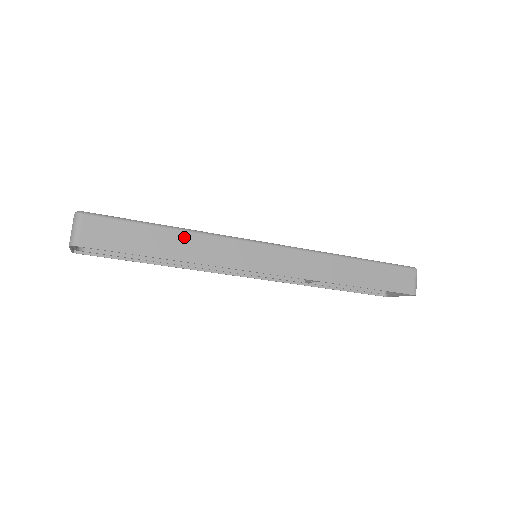
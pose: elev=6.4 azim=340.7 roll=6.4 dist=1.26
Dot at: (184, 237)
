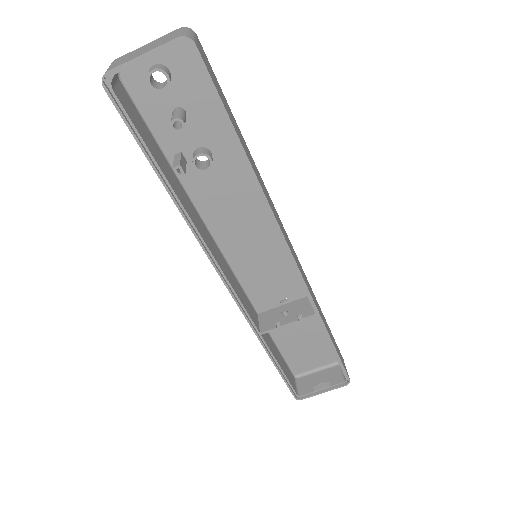
Dot at: (252, 159)
